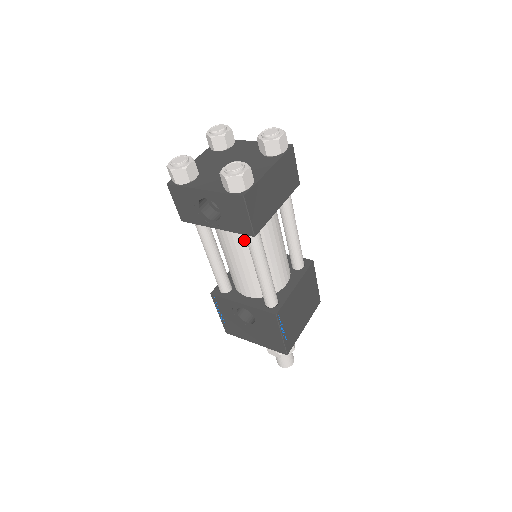
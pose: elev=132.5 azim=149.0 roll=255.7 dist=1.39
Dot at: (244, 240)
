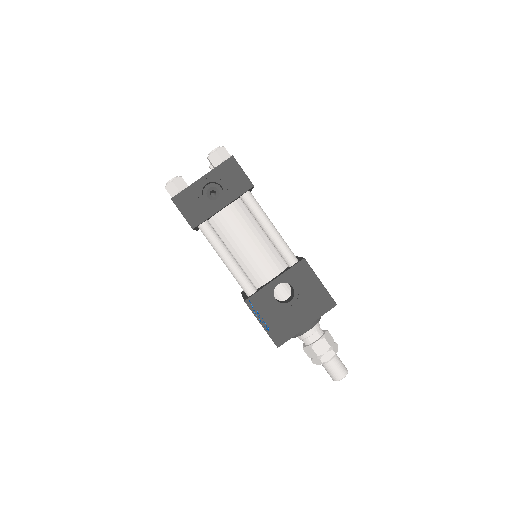
Dot at: (245, 216)
